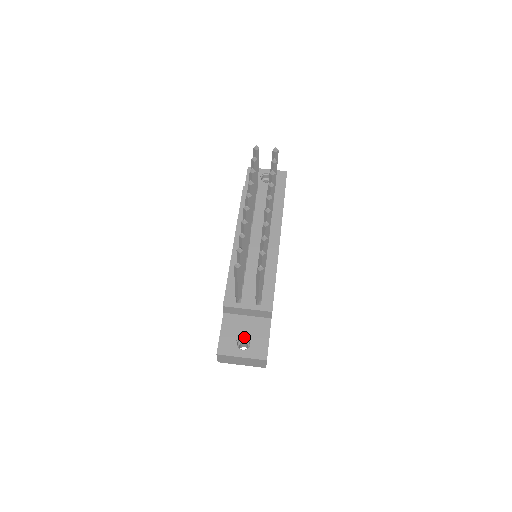
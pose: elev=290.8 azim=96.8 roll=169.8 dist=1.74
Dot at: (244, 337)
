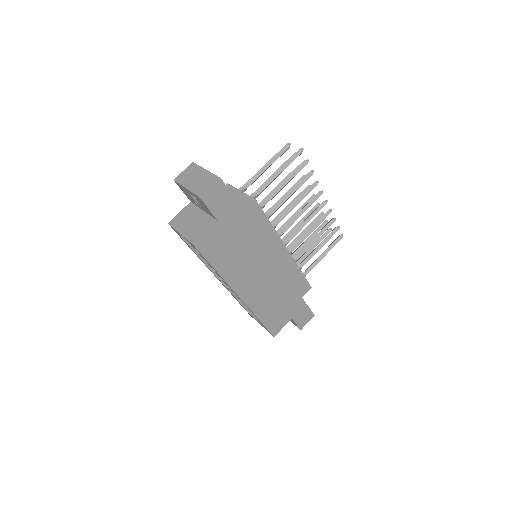
Dot at: occluded
